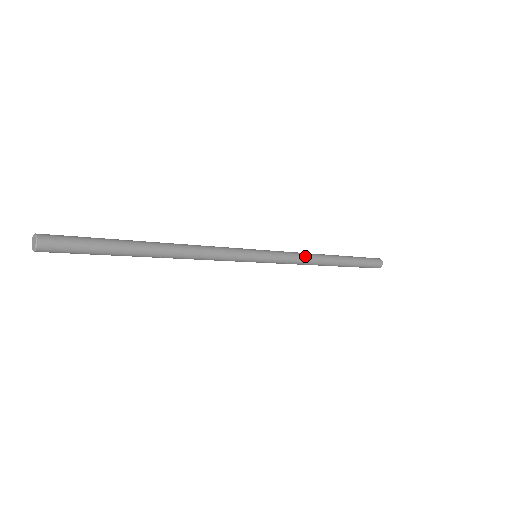
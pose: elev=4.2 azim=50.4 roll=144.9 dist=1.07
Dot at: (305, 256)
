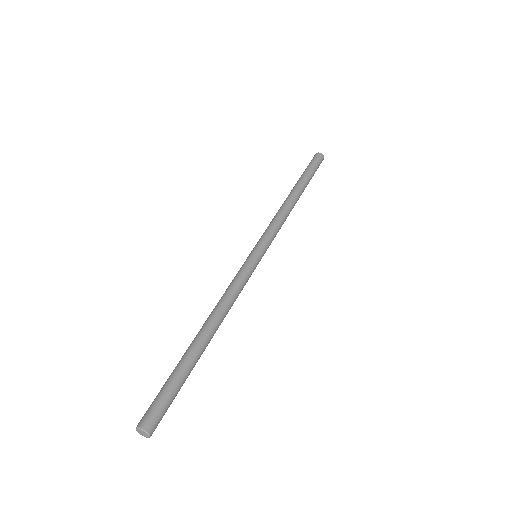
Dot at: (284, 219)
